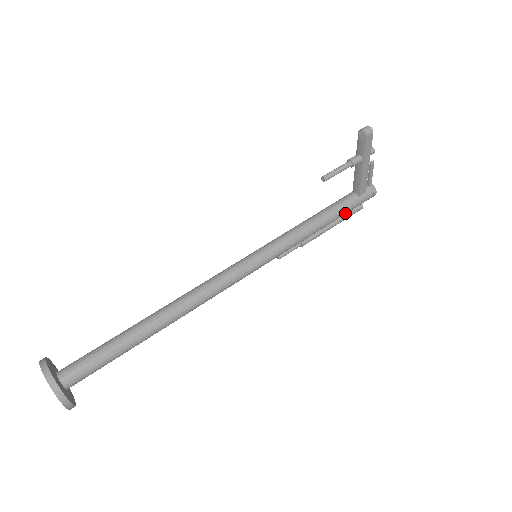
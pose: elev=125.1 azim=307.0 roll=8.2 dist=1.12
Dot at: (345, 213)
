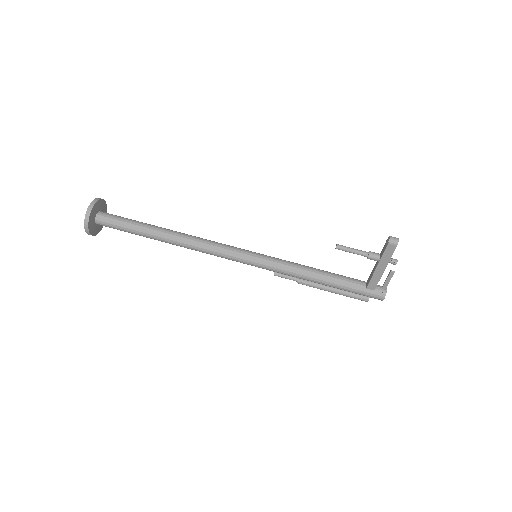
Dot at: (345, 289)
